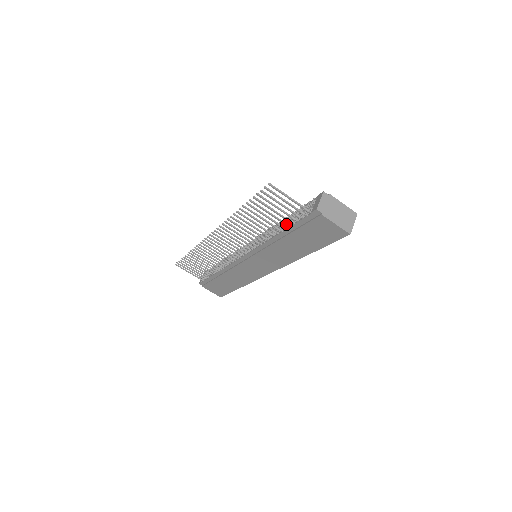
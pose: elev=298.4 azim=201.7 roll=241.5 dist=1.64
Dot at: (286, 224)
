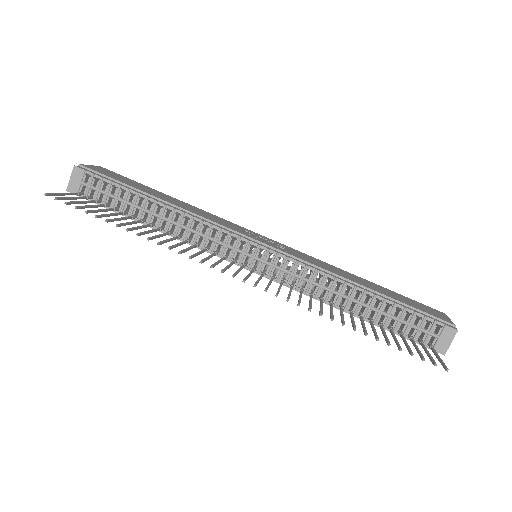
Dot at: (382, 326)
